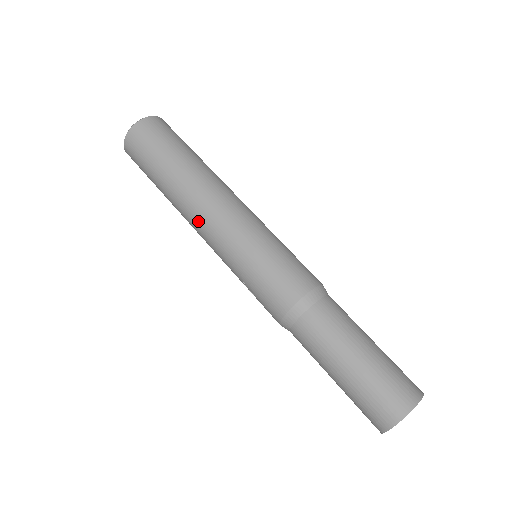
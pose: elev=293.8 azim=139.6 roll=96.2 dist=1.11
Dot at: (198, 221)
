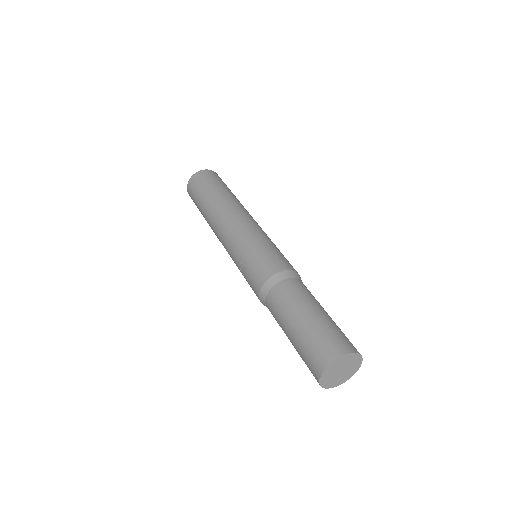
Dot at: (224, 221)
